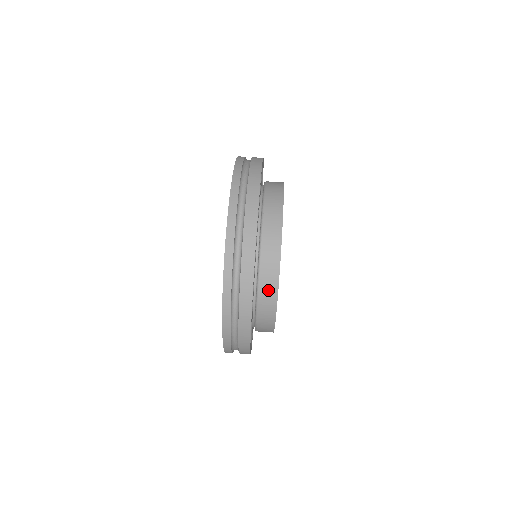
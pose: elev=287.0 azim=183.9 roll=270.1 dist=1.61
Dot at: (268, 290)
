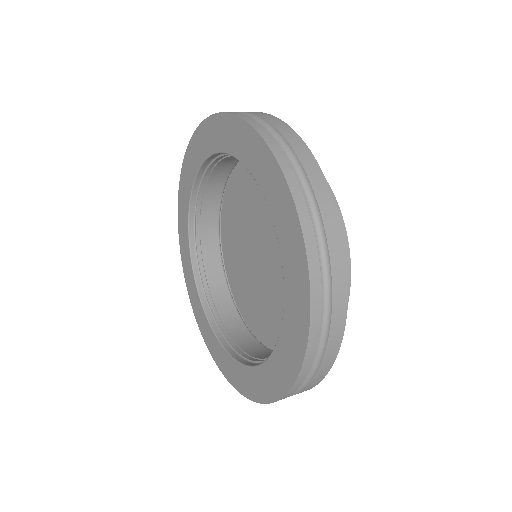
Dot at: occluded
